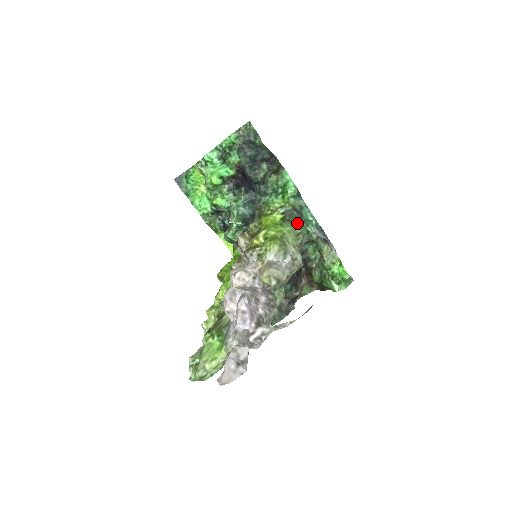
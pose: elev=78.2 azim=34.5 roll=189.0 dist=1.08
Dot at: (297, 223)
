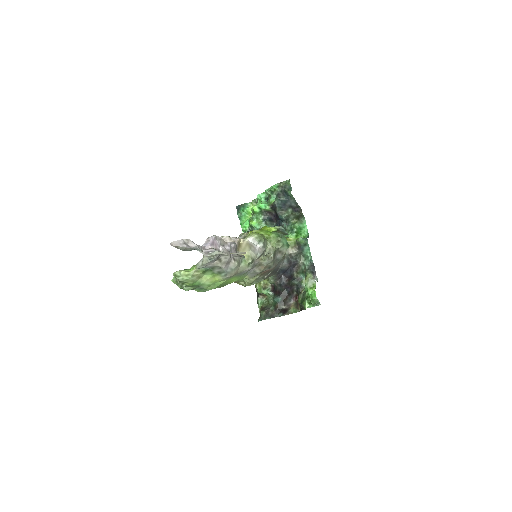
Dot at: (281, 234)
